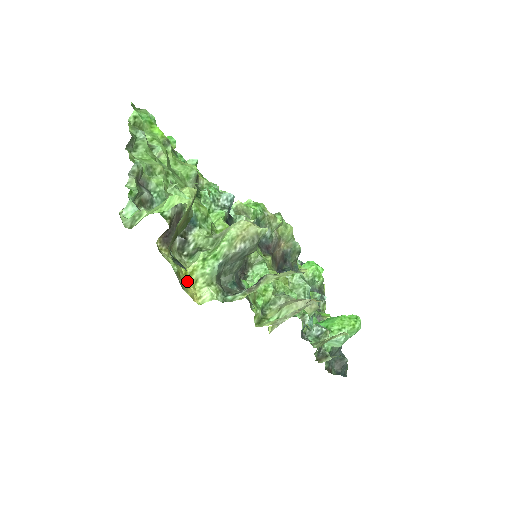
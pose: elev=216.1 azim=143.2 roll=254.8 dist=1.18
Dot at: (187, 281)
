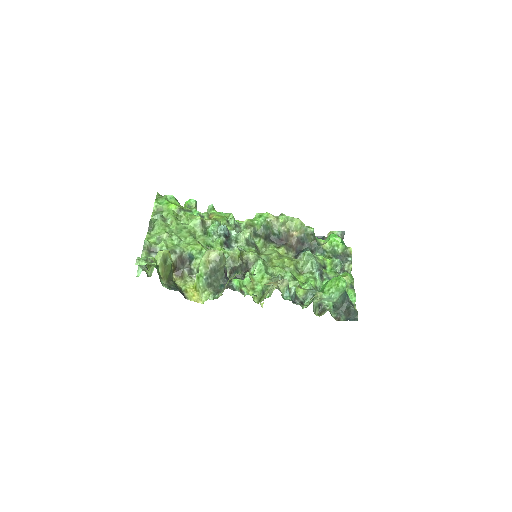
Dot at: (194, 292)
